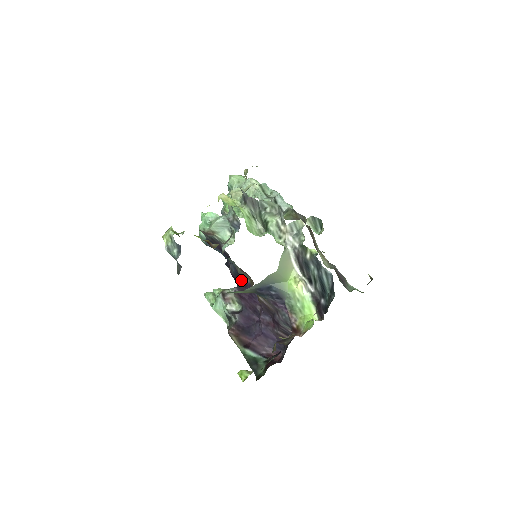
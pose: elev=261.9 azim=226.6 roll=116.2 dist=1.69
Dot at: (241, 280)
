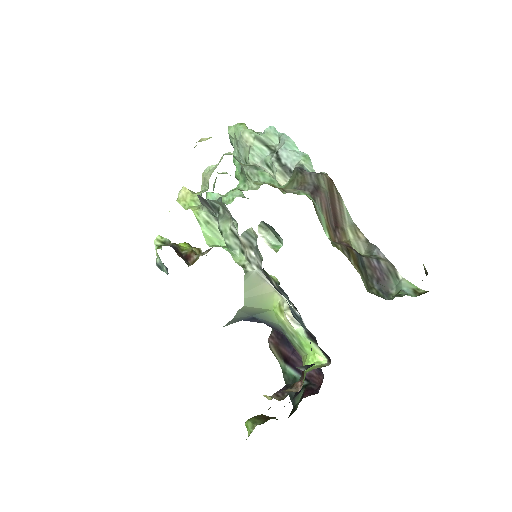
Dot at: occluded
